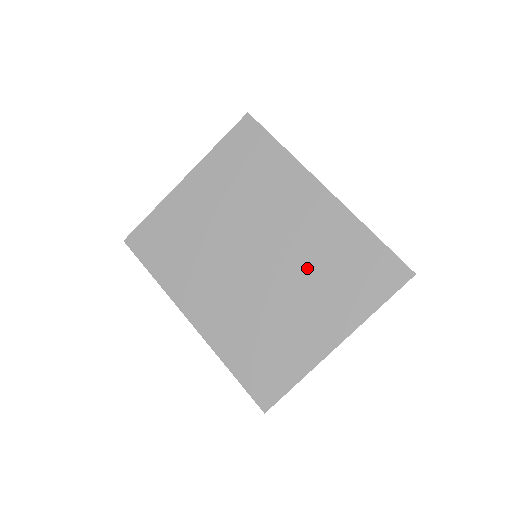
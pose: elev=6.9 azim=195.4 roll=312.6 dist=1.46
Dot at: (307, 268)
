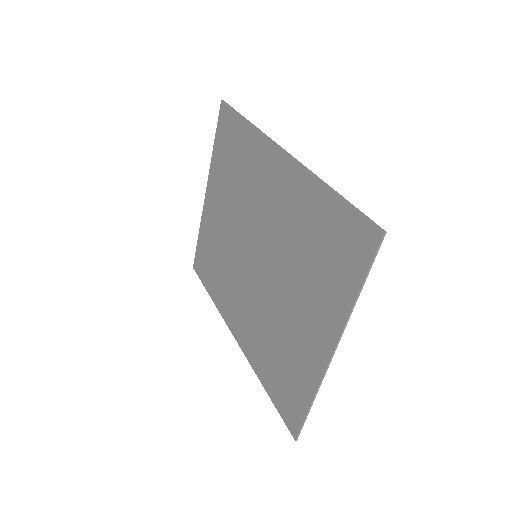
Dot at: (289, 258)
